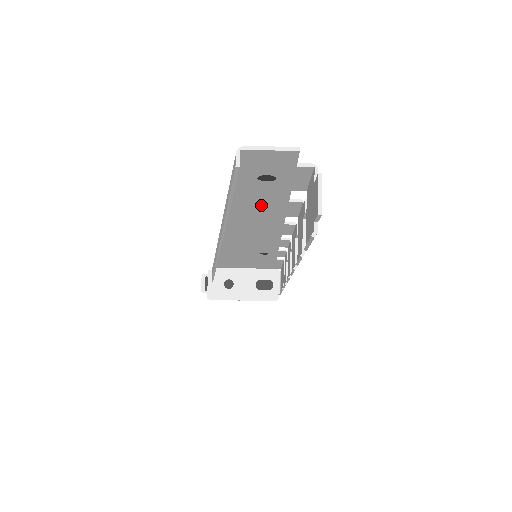
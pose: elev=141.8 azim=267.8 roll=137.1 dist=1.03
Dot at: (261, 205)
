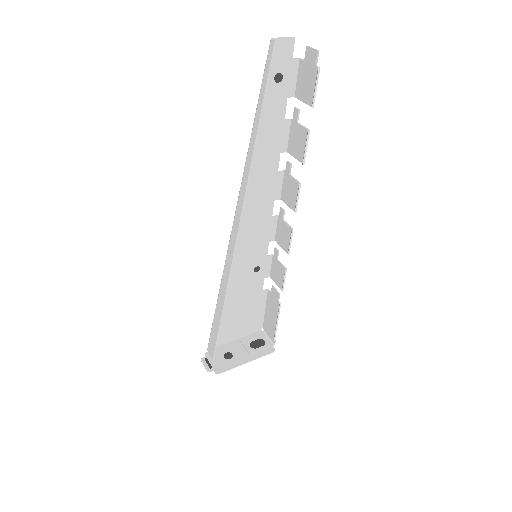
Dot at: (270, 130)
